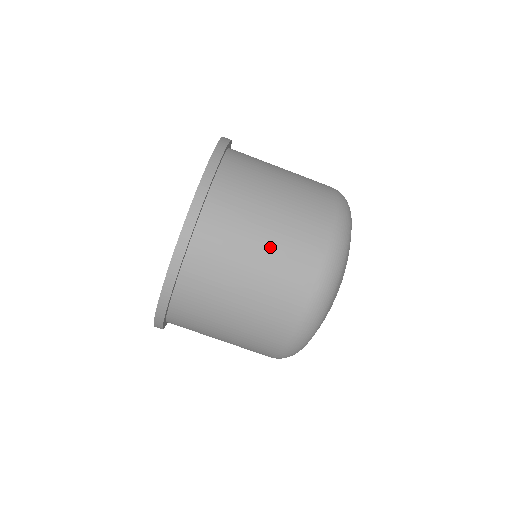
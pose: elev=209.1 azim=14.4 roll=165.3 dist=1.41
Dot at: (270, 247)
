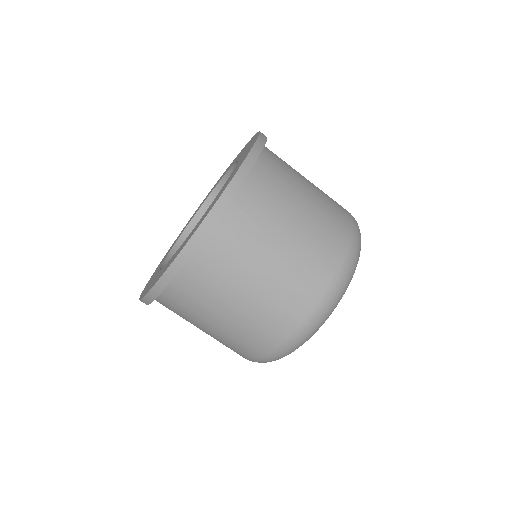
Dot at: (302, 227)
